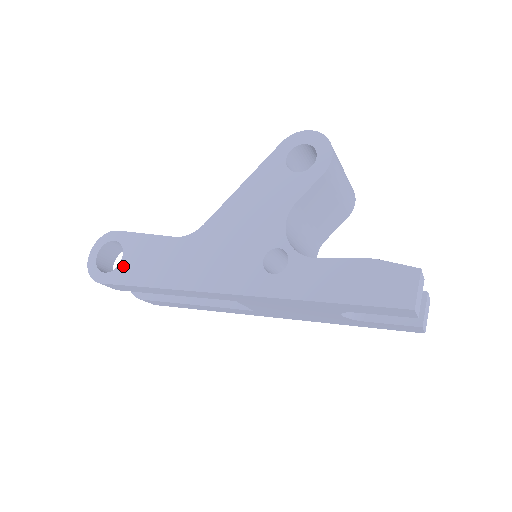
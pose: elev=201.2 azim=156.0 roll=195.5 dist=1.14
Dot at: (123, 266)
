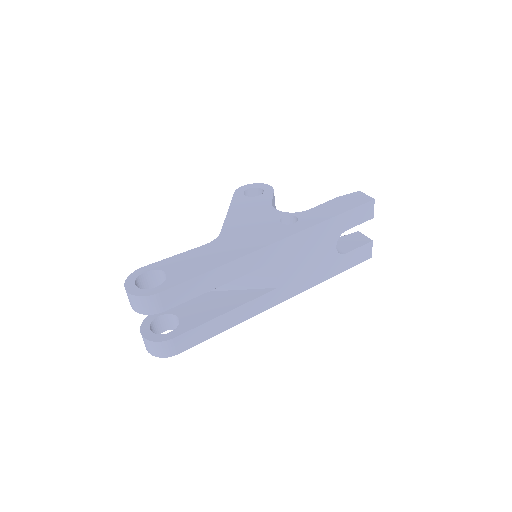
Dot at: (172, 275)
